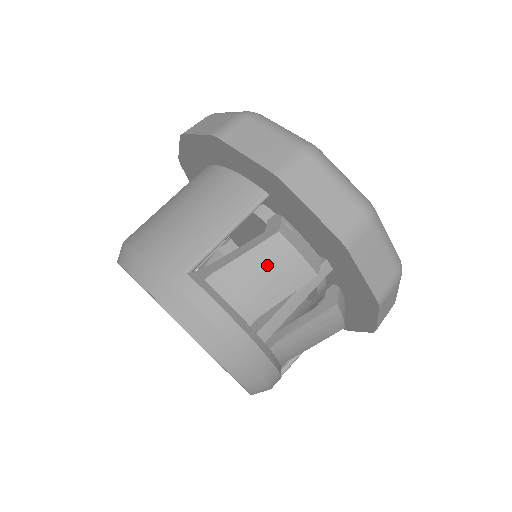
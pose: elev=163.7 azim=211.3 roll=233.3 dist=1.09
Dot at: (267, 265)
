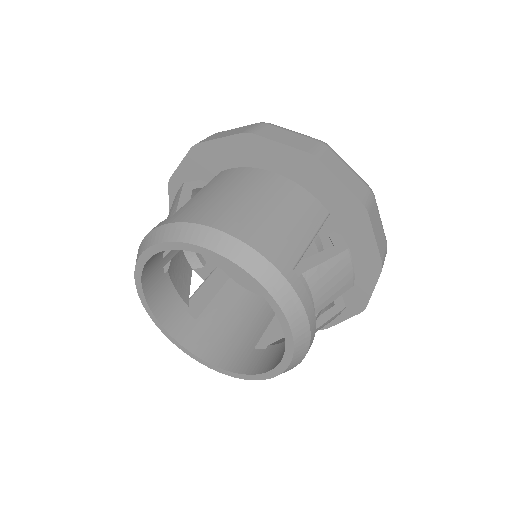
Dot at: (336, 273)
